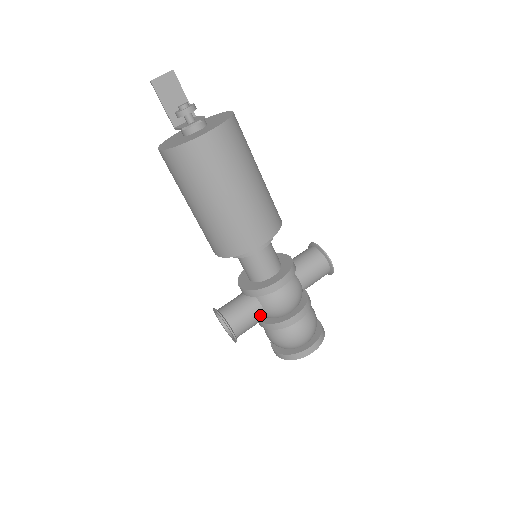
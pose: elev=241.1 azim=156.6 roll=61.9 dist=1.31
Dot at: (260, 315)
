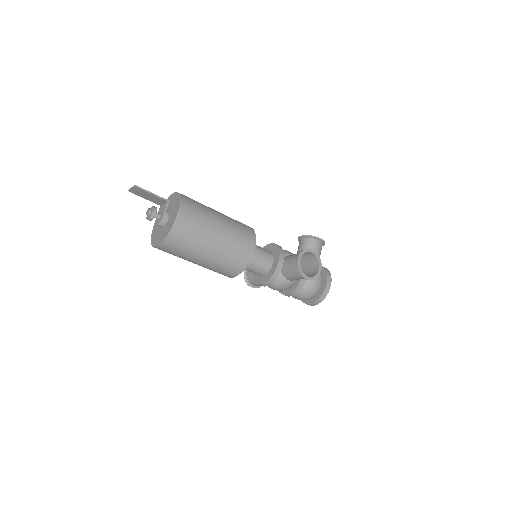
Dot at: occluded
